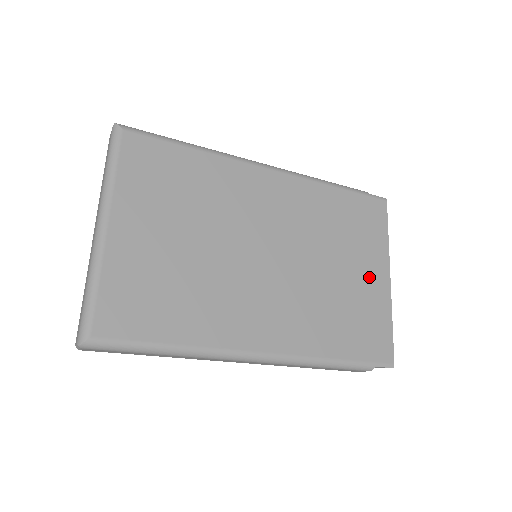
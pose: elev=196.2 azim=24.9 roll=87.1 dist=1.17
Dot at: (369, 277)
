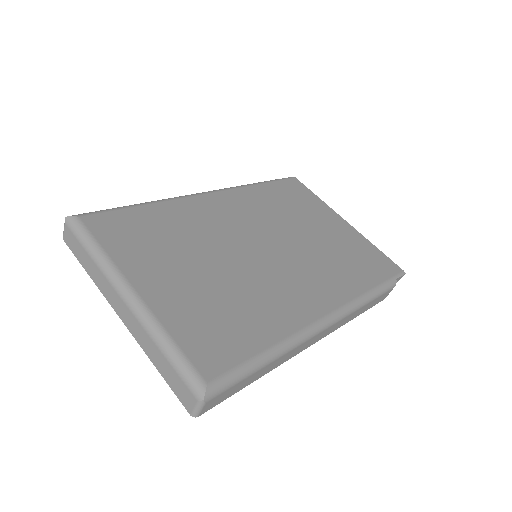
Dot at: (335, 227)
